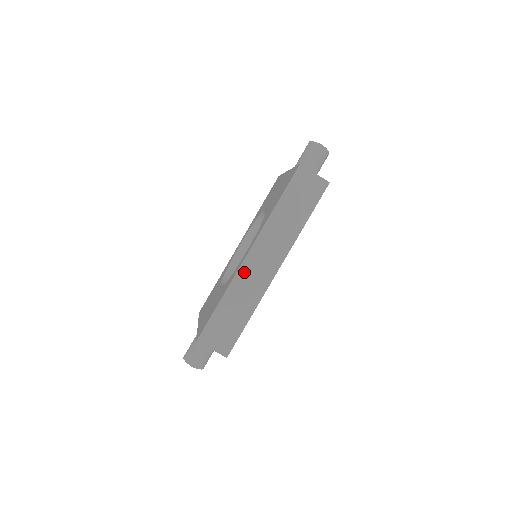
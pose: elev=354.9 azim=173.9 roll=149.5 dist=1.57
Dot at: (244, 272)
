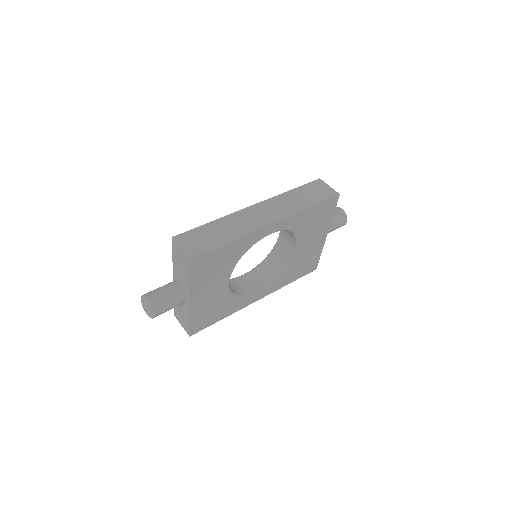
Dot at: (243, 214)
